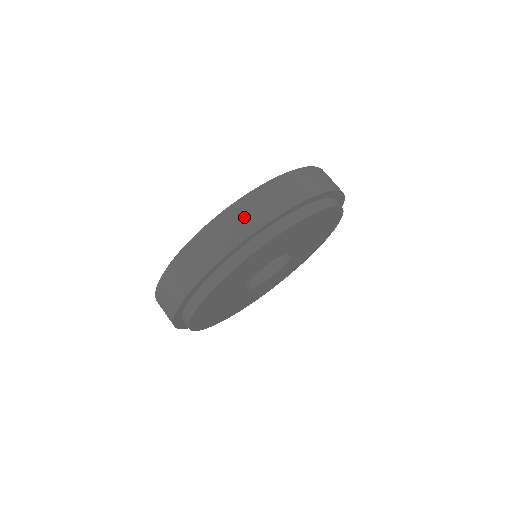
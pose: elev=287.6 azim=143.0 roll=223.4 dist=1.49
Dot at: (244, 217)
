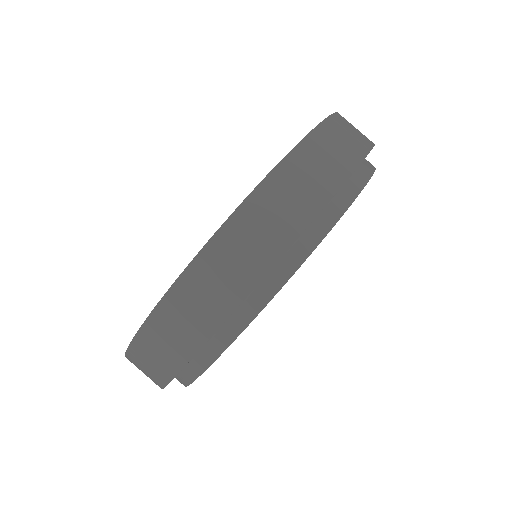
Dot at: (235, 259)
